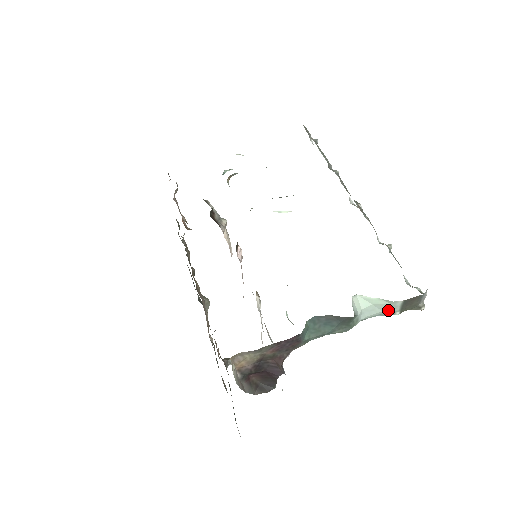
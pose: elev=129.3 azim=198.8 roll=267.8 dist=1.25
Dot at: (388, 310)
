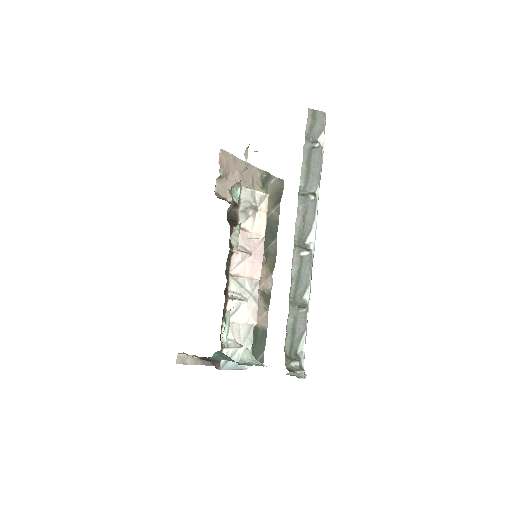
Dot at: occluded
